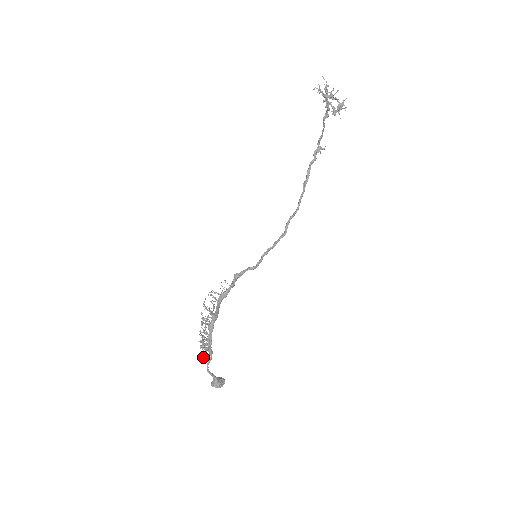
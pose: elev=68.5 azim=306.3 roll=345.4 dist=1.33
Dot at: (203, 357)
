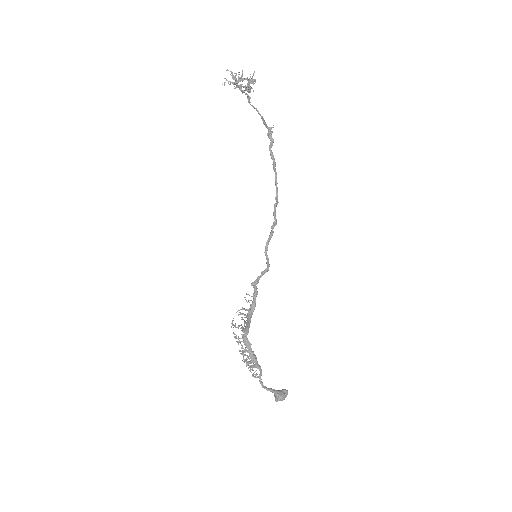
Dot at: occluded
